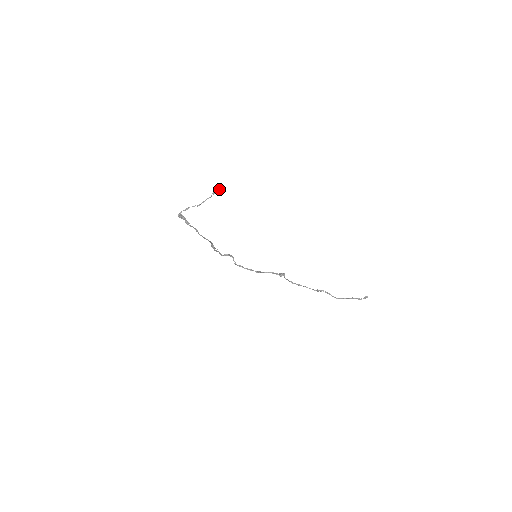
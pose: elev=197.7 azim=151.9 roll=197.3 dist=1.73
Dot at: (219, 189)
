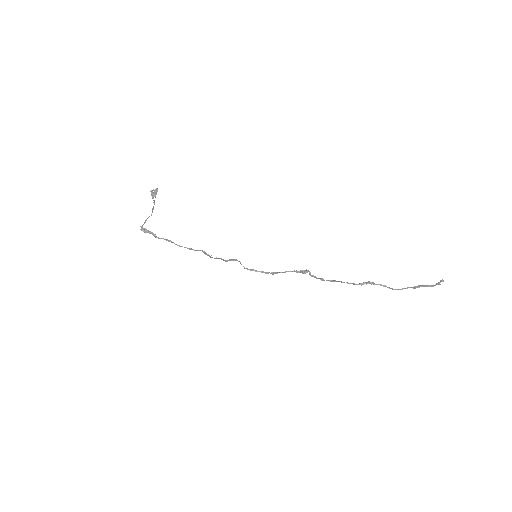
Dot at: (154, 192)
